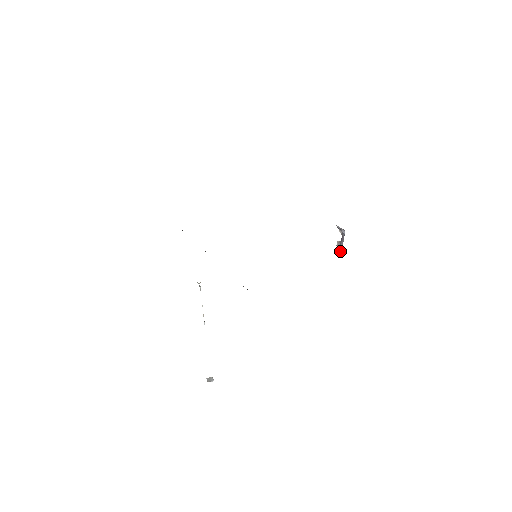
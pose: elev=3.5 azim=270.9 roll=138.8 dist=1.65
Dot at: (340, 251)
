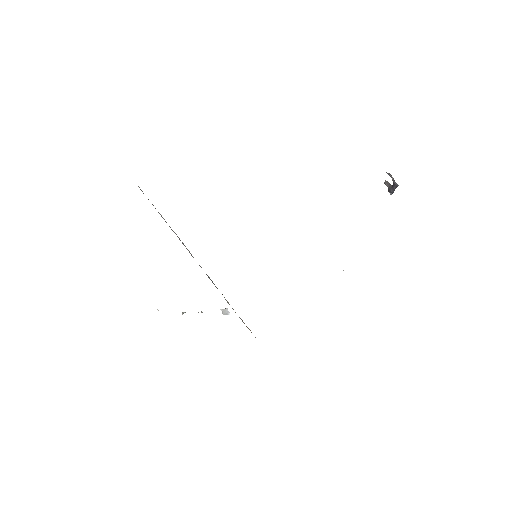
Dot at: occluded
